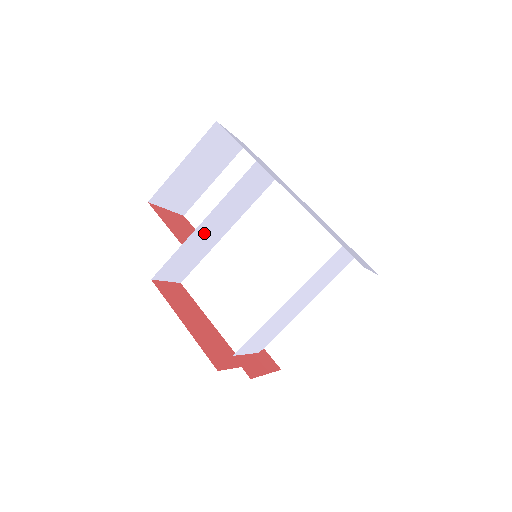
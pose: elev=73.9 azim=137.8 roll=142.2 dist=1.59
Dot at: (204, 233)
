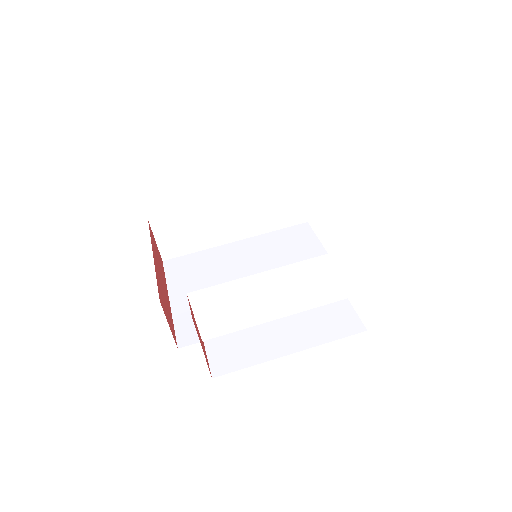
Dot at: (221, 216)
